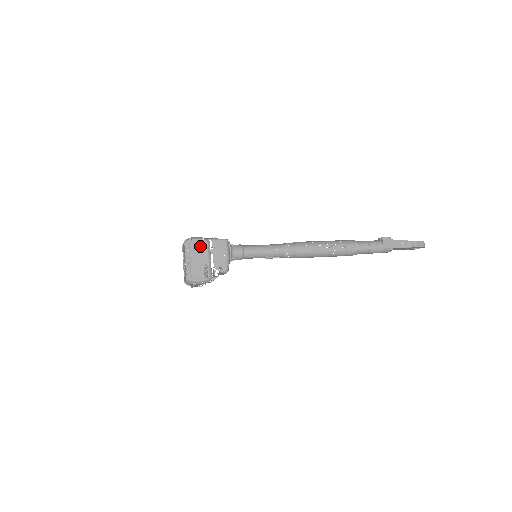
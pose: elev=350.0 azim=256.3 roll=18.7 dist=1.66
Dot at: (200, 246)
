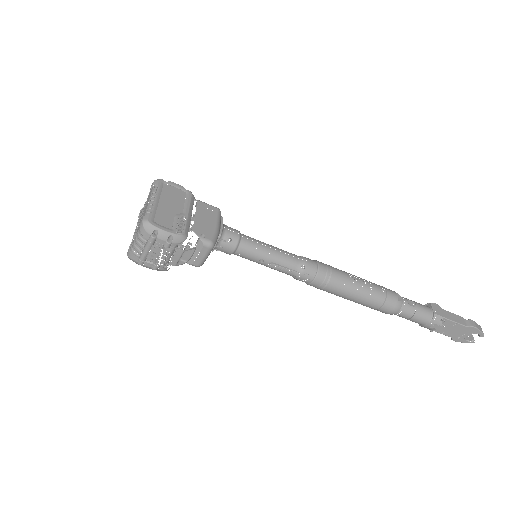
Dot at: (179, 194)
